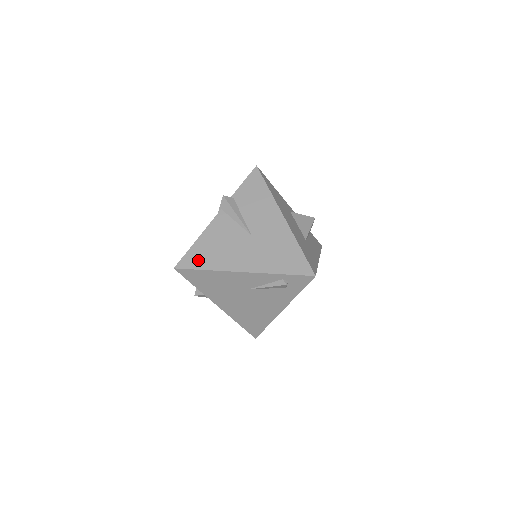
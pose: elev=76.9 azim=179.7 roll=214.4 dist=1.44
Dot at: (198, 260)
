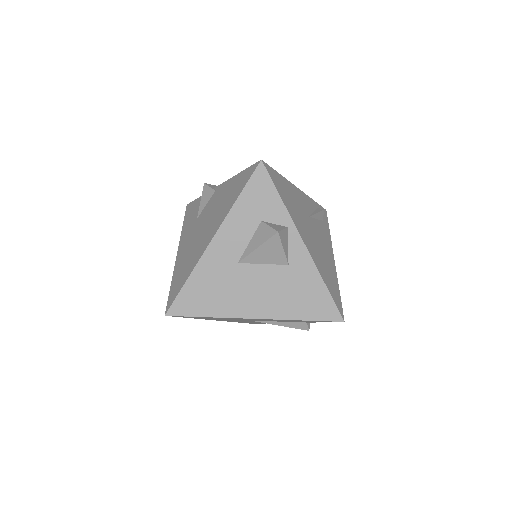
Dot at: occluded
